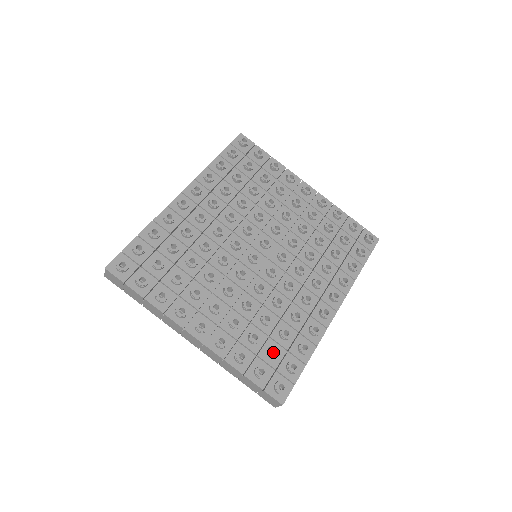
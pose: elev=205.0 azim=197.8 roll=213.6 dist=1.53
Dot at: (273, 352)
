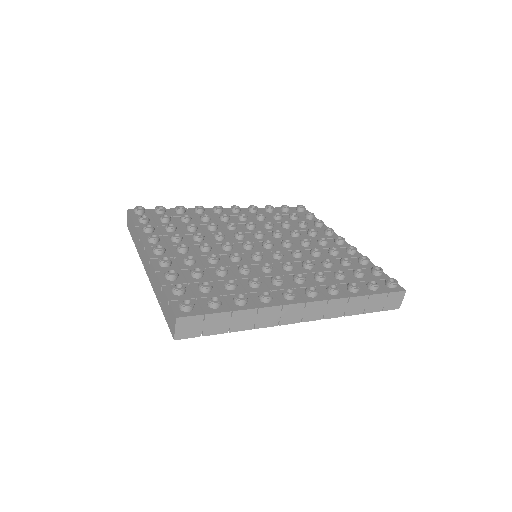
Dot at: occluded
